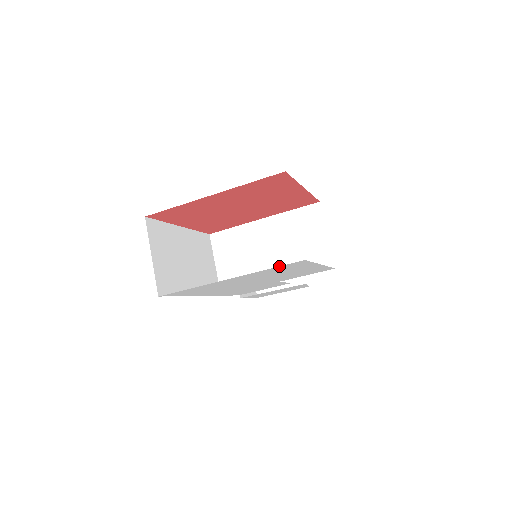
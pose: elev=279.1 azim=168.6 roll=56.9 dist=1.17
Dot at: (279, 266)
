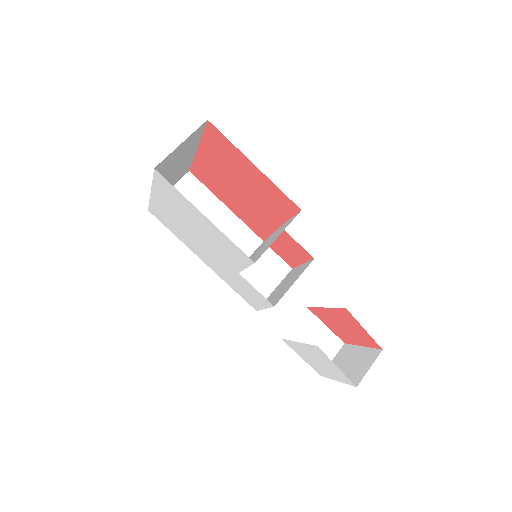
Dot at: (153, 177)
